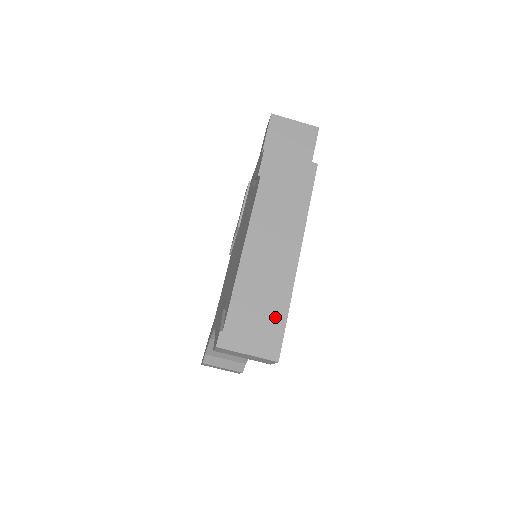
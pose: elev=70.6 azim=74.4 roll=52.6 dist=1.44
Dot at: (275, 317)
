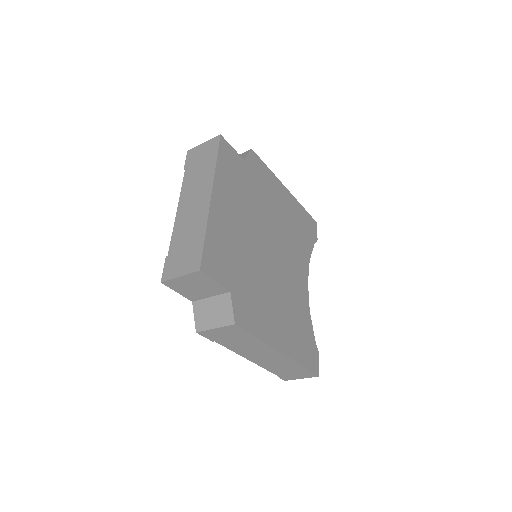
Dot at: (299, 370)
